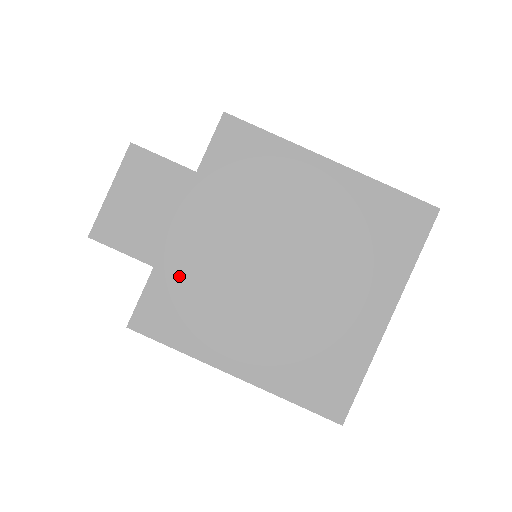
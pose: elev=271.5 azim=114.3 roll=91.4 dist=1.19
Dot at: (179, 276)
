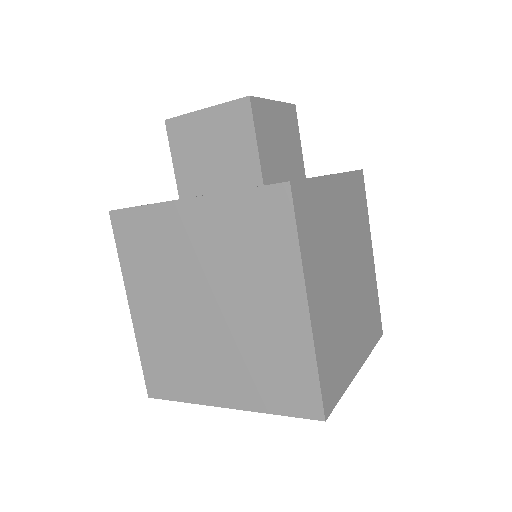
Dot at: (157, 228)
